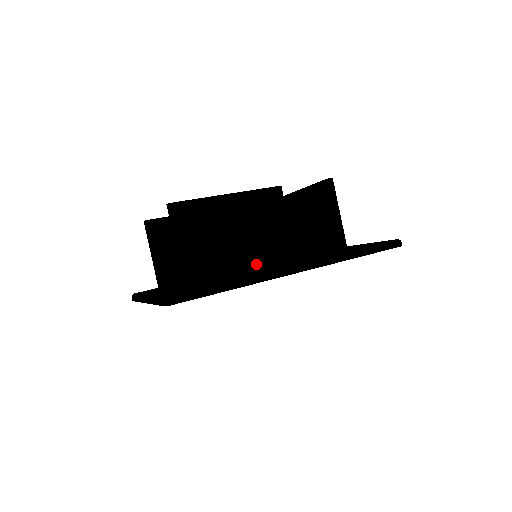
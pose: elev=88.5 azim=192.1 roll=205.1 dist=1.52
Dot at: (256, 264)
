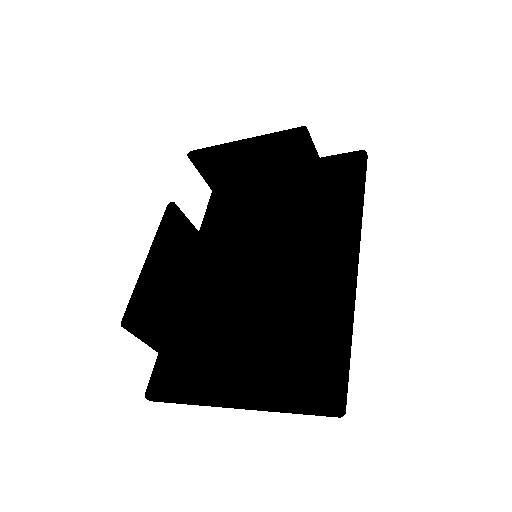
Dot at: (318, 284)
